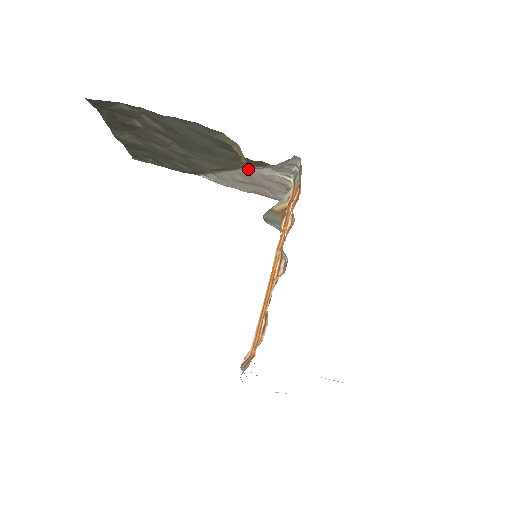
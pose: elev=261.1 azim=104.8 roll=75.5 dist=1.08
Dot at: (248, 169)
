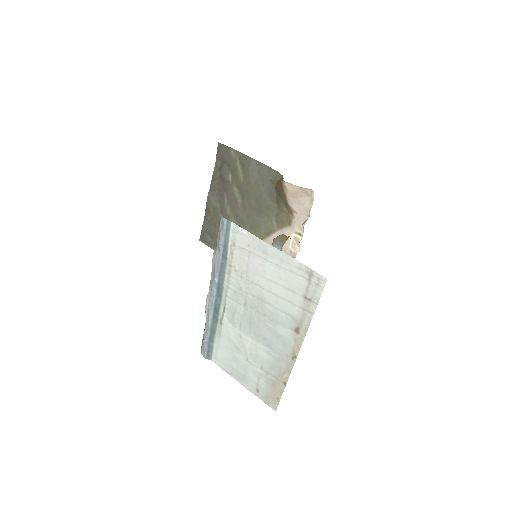
Dot at: (275, 234)
